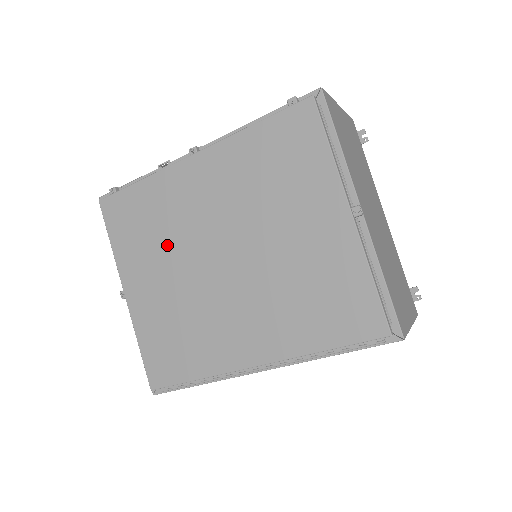
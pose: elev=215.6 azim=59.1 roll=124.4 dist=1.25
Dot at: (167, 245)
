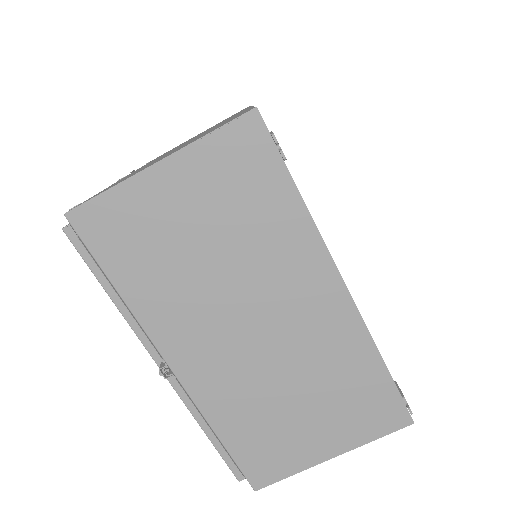
Dot at: occluded
